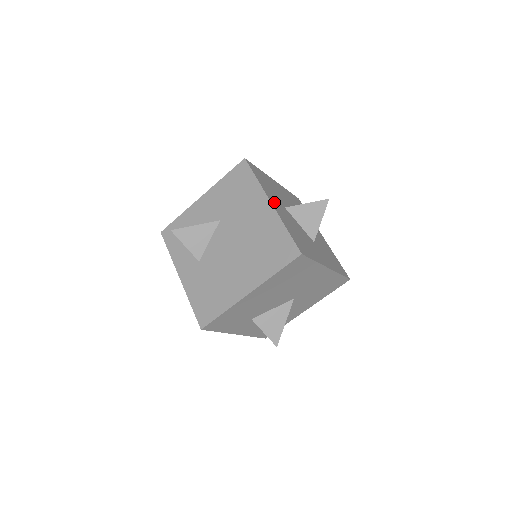
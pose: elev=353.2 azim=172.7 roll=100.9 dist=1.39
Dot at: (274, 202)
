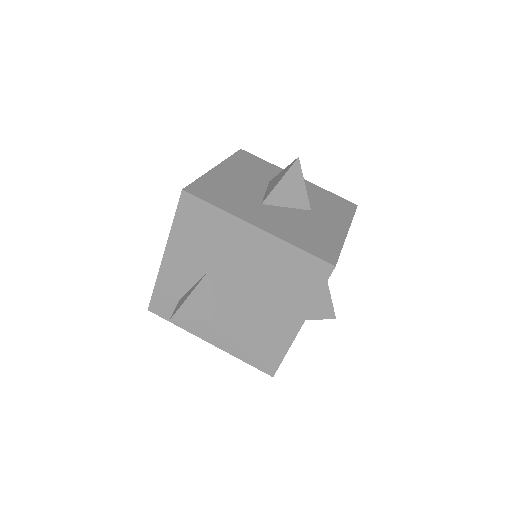
Dot at: (255, 218)
